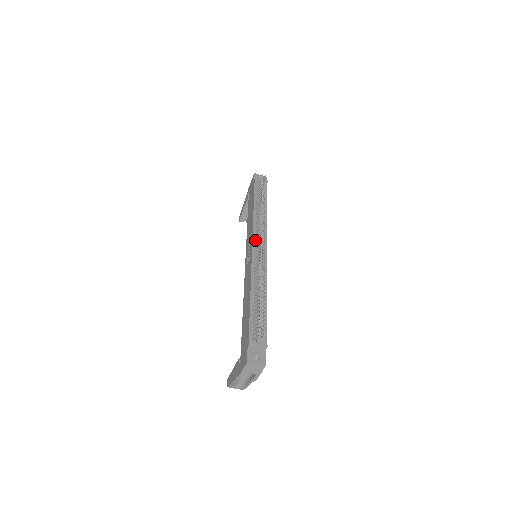
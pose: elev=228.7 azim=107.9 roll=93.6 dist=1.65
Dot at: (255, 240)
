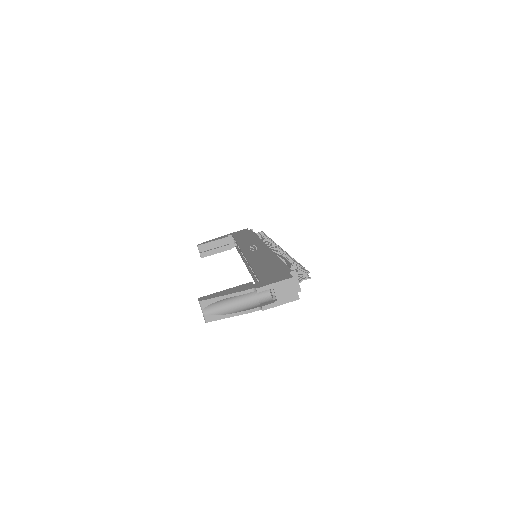
Dot at: occluded
